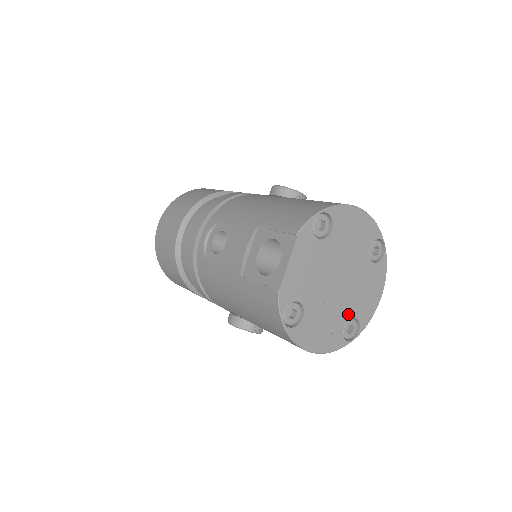
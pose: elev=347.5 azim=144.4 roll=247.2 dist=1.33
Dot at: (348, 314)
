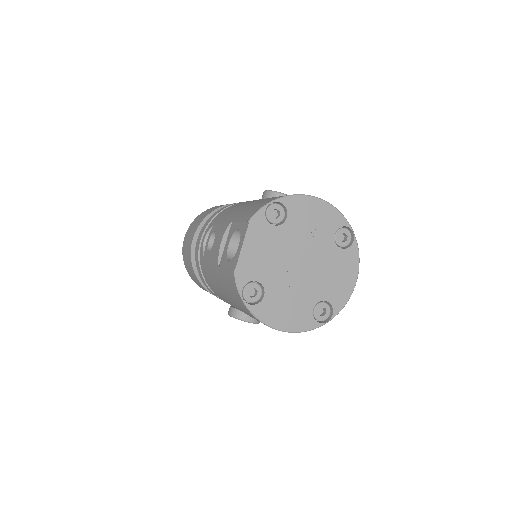
Dot at: (317, 297)
